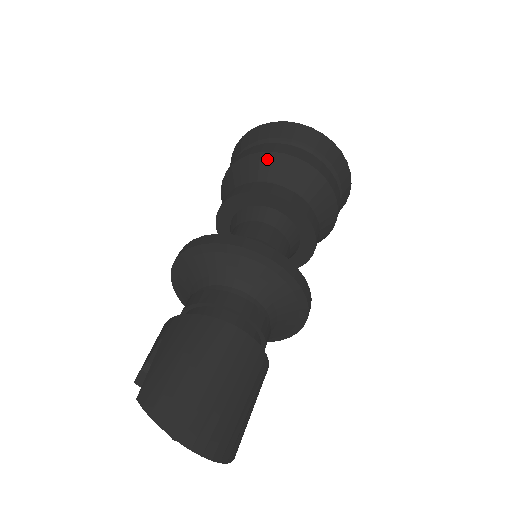
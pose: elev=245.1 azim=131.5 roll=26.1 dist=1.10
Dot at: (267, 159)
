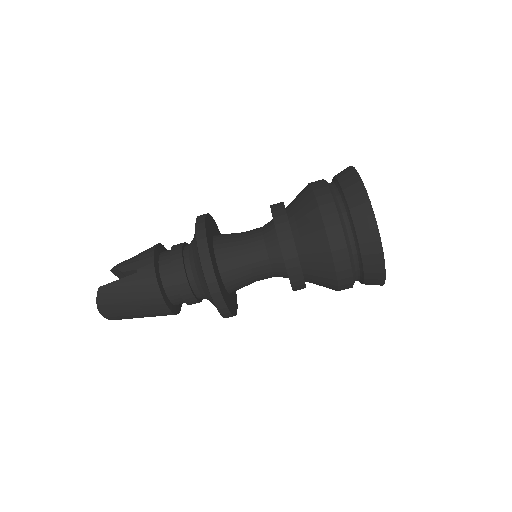
Dot at: (323, 249)
